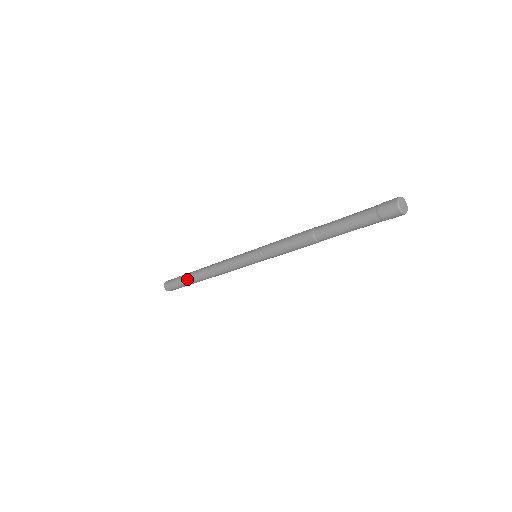
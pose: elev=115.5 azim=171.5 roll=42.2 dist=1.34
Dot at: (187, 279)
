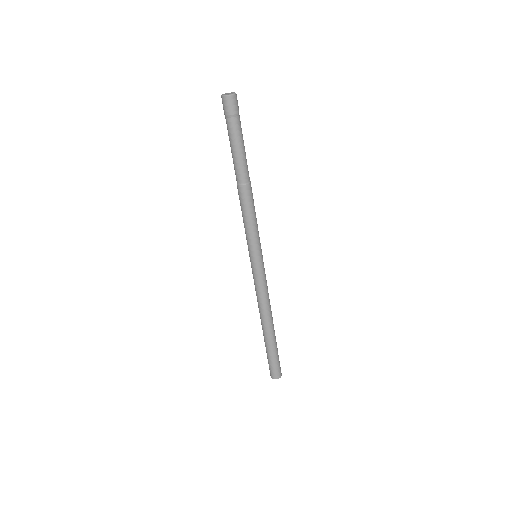
Dot at: (268, 345)
